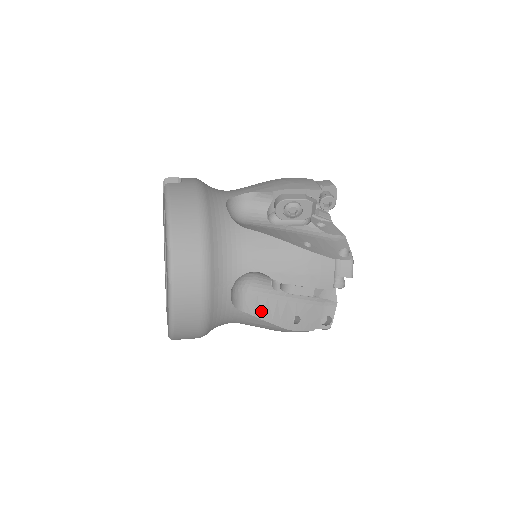
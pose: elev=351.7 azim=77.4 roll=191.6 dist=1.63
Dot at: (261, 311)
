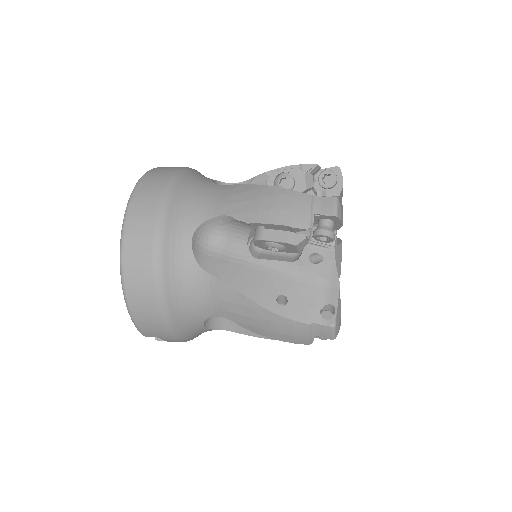
Dot at: (232, 278)
